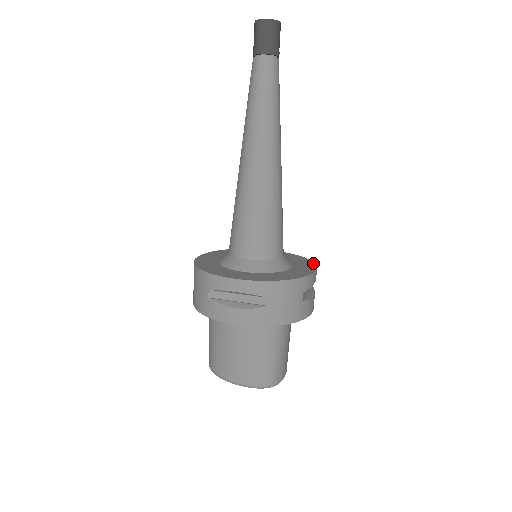
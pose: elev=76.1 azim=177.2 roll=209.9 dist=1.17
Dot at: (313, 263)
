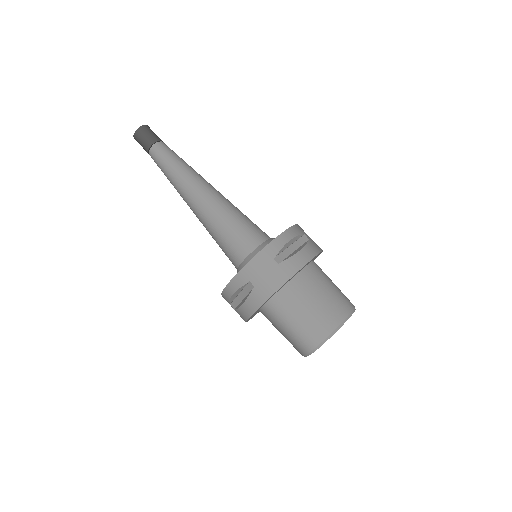
Dot at: occluded
